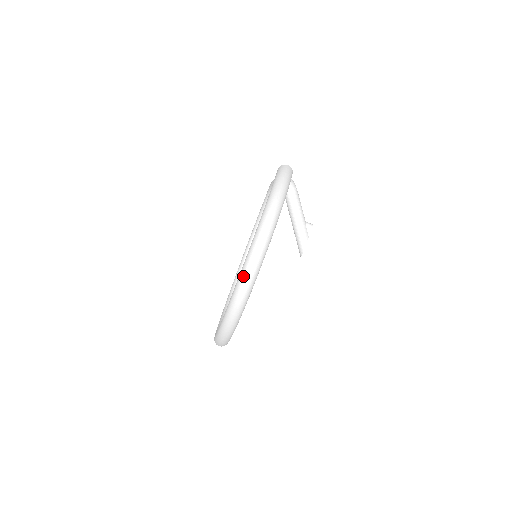
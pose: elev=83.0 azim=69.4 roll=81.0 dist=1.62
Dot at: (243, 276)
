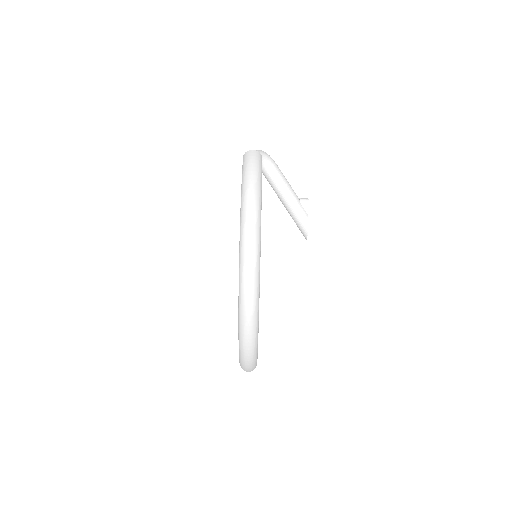
Dot at: (242, 308)
